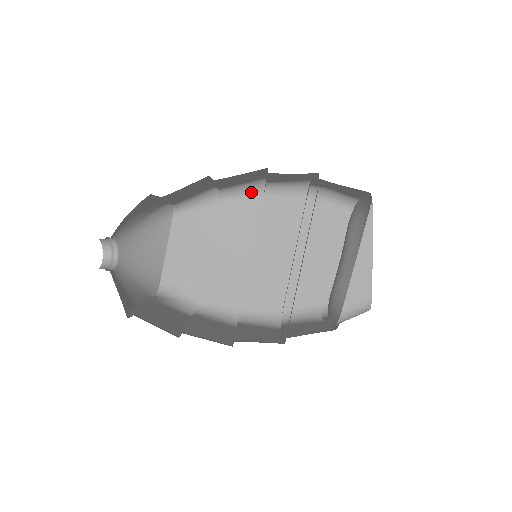
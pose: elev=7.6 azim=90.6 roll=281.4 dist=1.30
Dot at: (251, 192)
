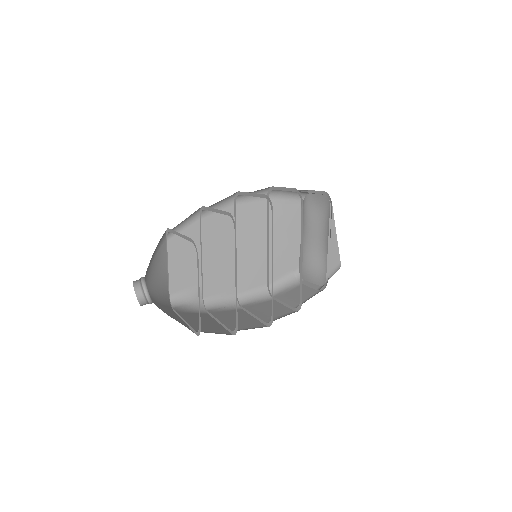
Dot at: (225, 204)
